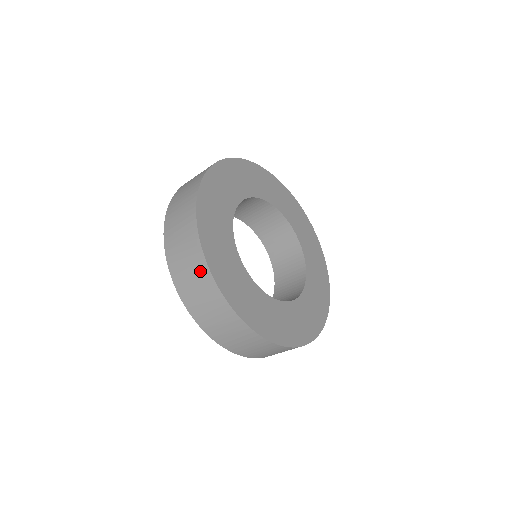
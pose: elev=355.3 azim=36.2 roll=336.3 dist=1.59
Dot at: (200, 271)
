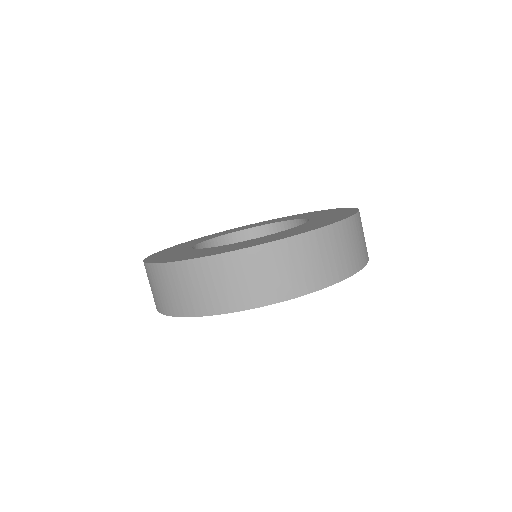
Dot at: occluded
